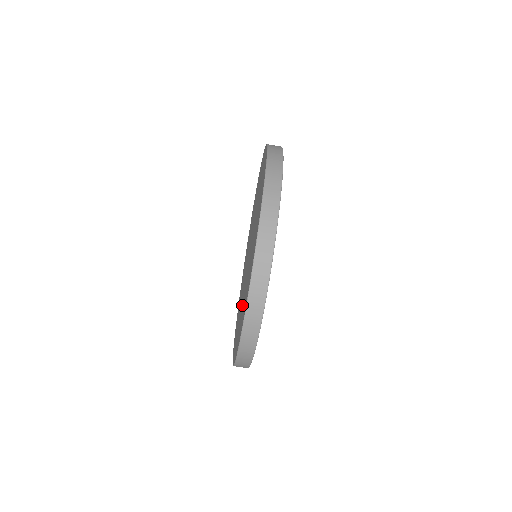
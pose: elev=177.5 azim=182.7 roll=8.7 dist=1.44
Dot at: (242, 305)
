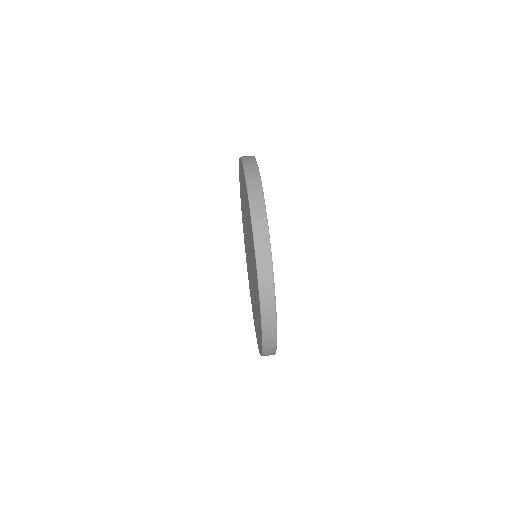
Dot at: (255, 295)
